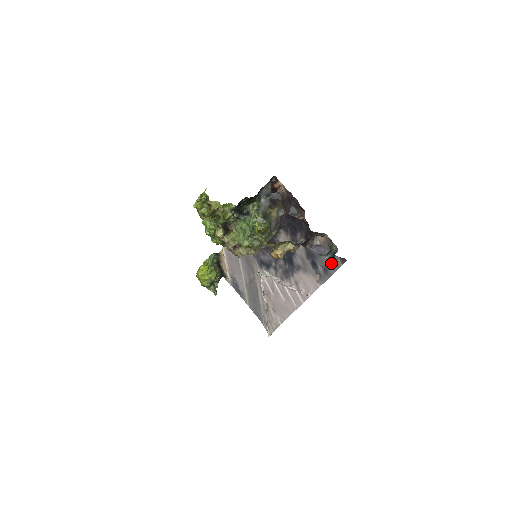
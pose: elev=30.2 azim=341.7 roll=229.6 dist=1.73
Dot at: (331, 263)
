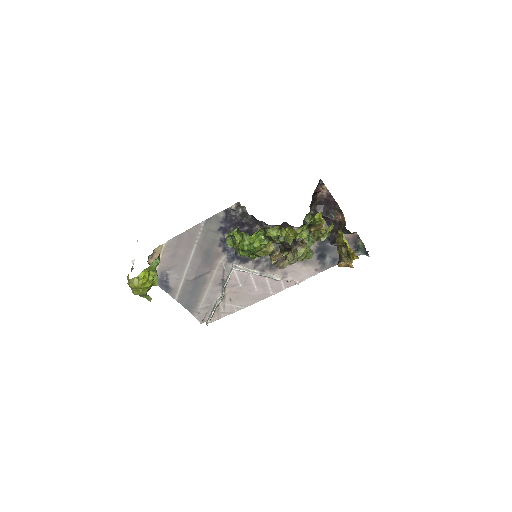
Dot at: occluded
